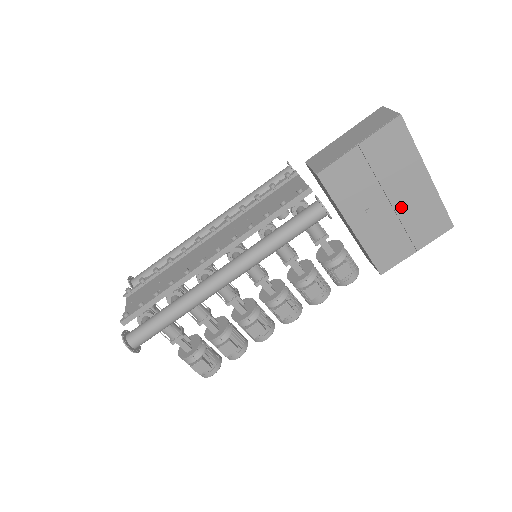
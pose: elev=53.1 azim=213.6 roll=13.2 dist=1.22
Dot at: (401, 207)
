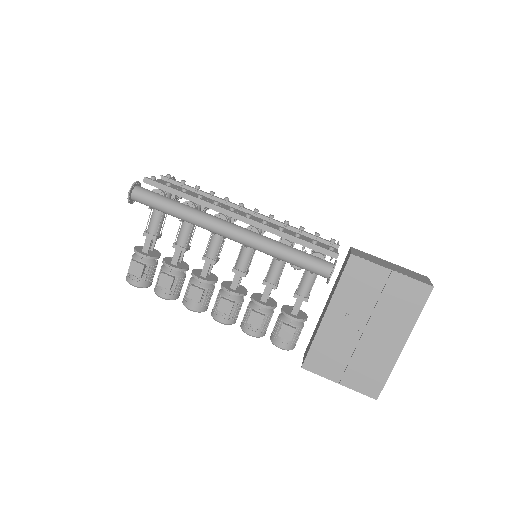
Dot at: (366, 341)
